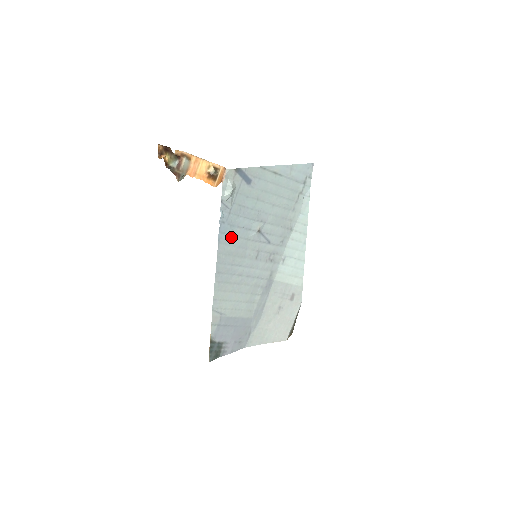
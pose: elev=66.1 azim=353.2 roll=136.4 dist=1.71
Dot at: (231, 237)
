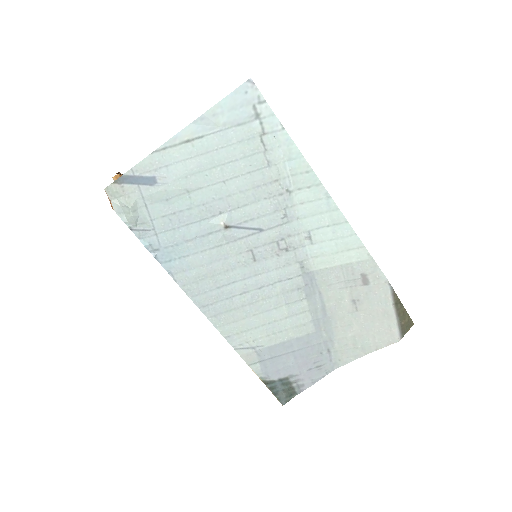
Dot at: (186, 258)
